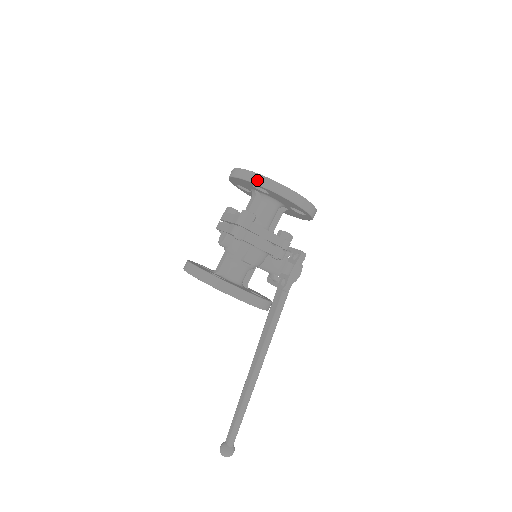
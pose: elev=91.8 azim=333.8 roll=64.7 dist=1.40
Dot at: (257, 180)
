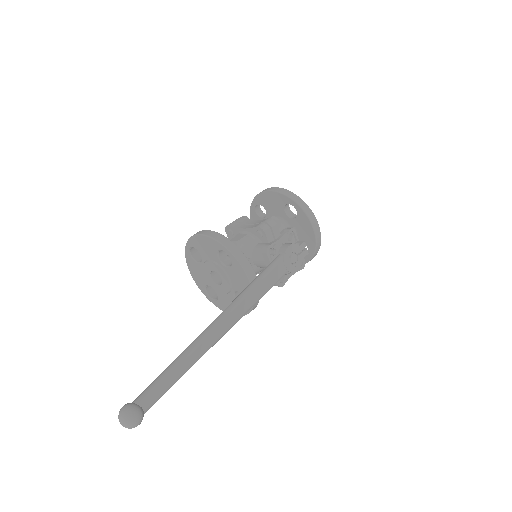
Dot at: (253, 202)
